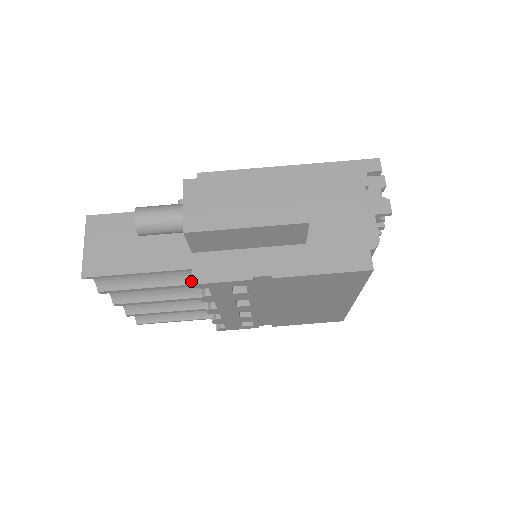
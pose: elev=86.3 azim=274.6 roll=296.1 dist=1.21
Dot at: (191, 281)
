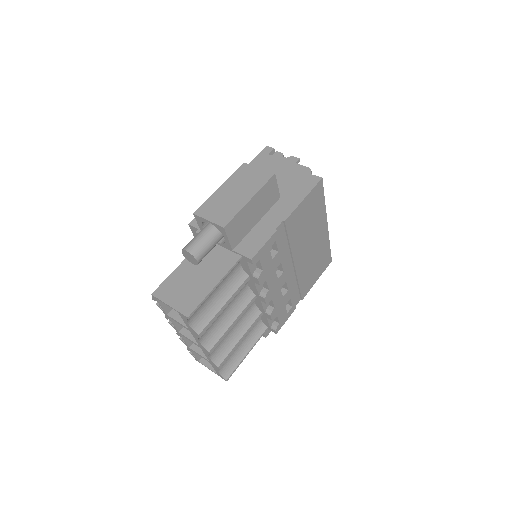
Dot at: (243, 279)
